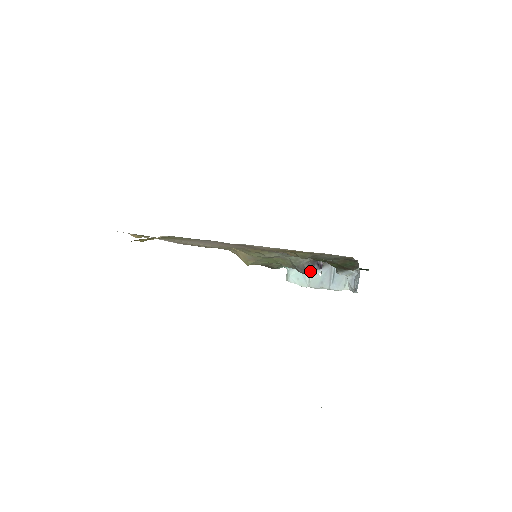
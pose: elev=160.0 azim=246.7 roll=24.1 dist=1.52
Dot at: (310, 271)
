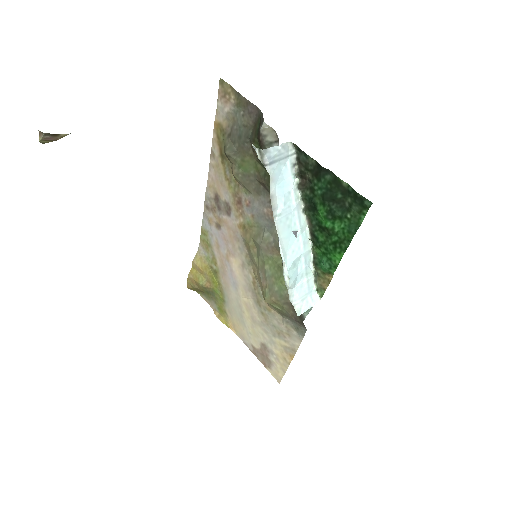
Dot at: occluded
